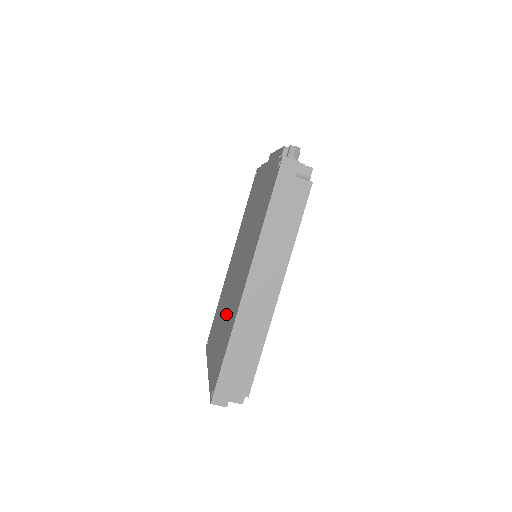
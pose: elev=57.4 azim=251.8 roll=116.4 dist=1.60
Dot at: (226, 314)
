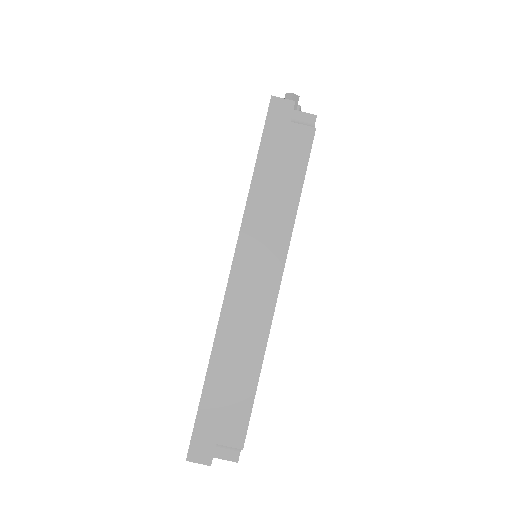
Dot at: occluded
